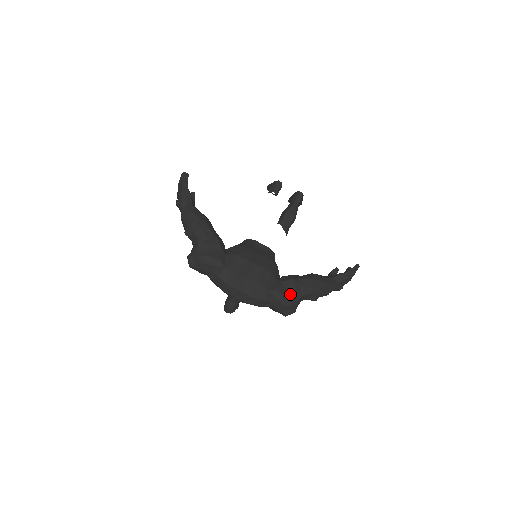
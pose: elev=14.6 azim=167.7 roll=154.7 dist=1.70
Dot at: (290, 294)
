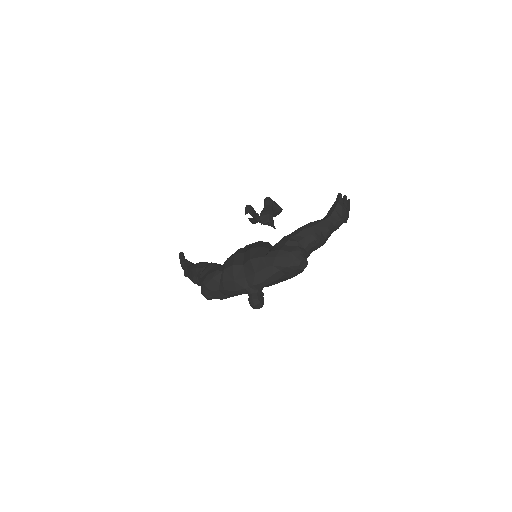
Dot at: (285, 247)
